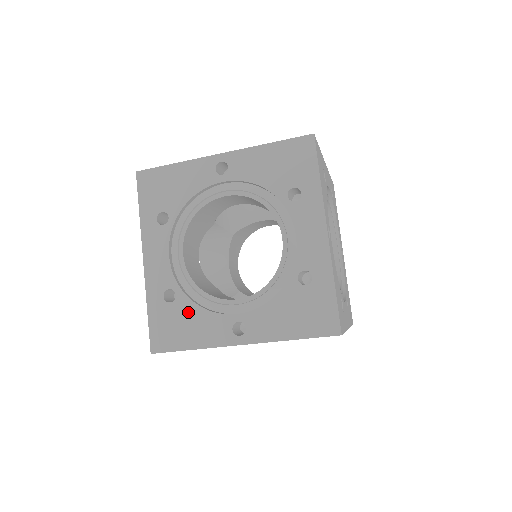
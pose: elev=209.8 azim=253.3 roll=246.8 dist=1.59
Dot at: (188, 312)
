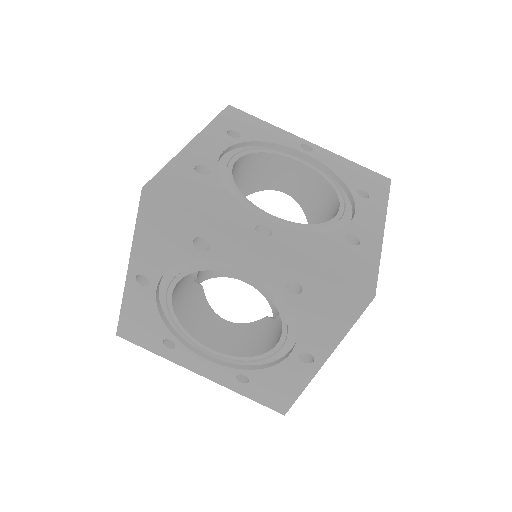
Dot at: (266, 377)
